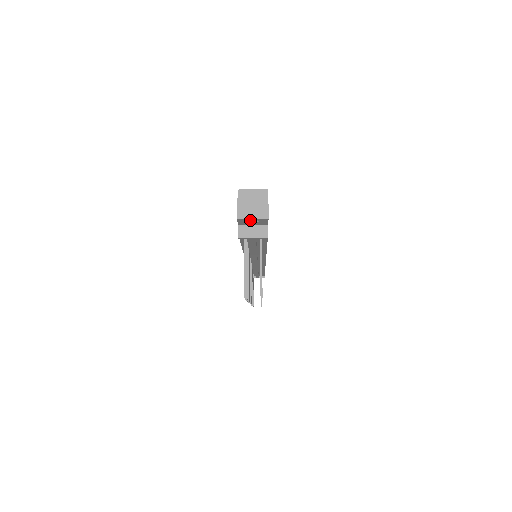
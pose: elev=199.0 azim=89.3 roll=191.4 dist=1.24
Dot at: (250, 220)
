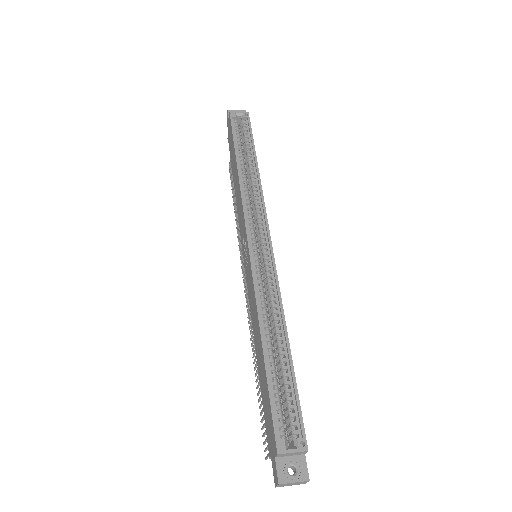
Dot at: occluded
